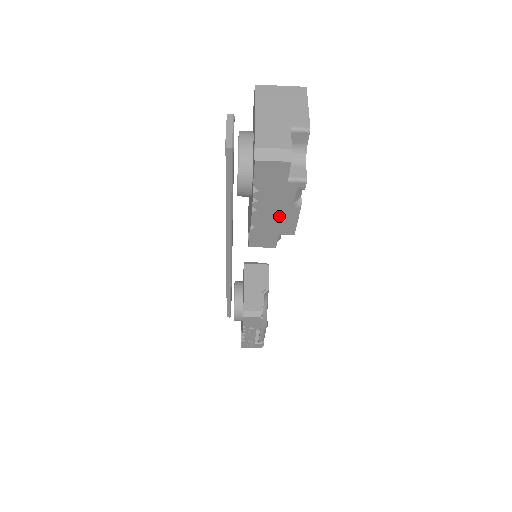
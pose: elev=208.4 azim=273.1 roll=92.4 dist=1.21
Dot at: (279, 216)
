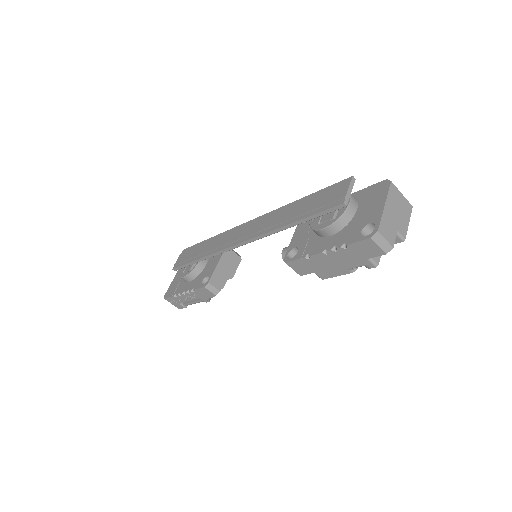
Dot at: (332, 266)
